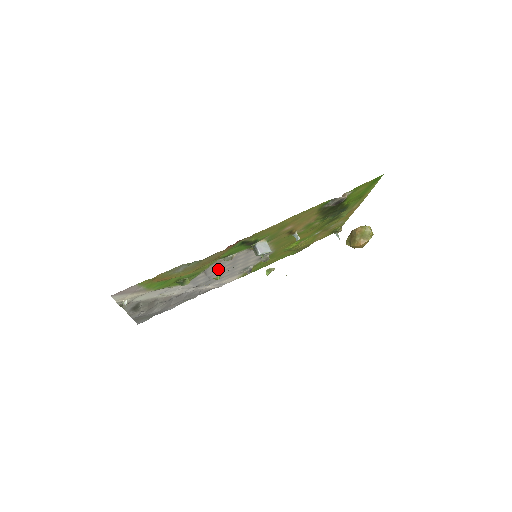
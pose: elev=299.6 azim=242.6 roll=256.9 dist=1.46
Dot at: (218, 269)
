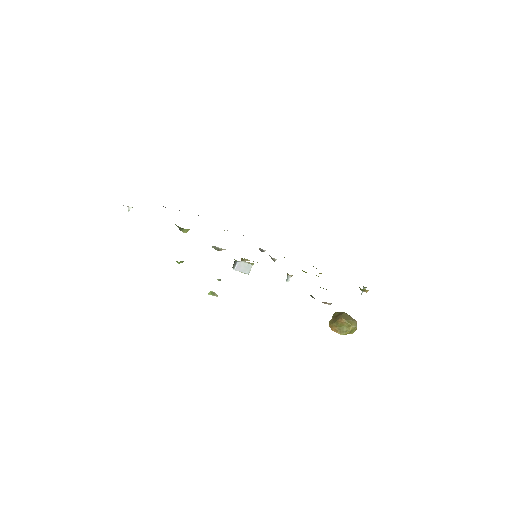
Dot at: occluded
